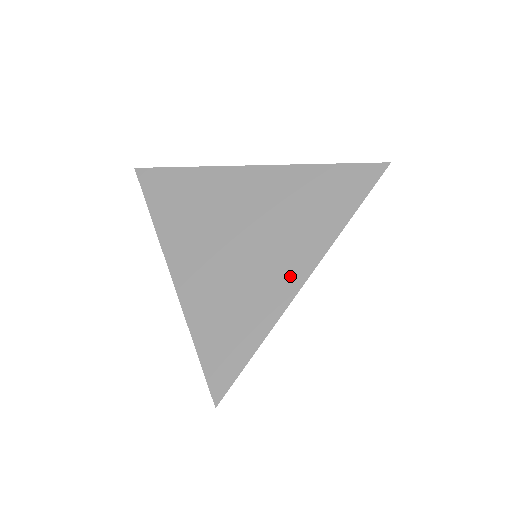
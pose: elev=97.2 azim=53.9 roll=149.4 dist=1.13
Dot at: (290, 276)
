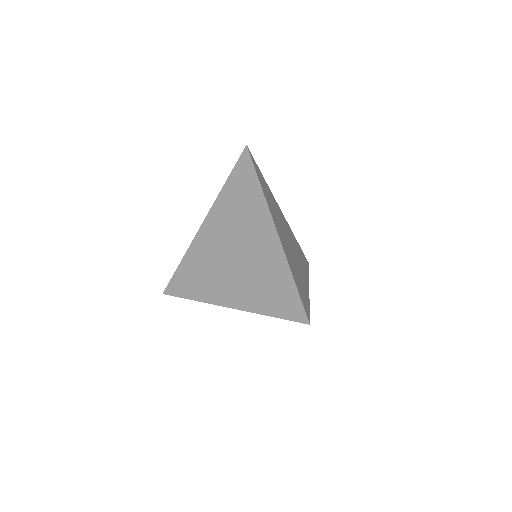
Dot at: (225, 296)
